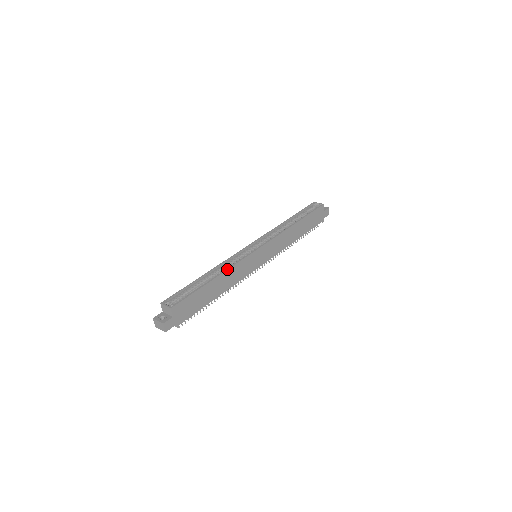
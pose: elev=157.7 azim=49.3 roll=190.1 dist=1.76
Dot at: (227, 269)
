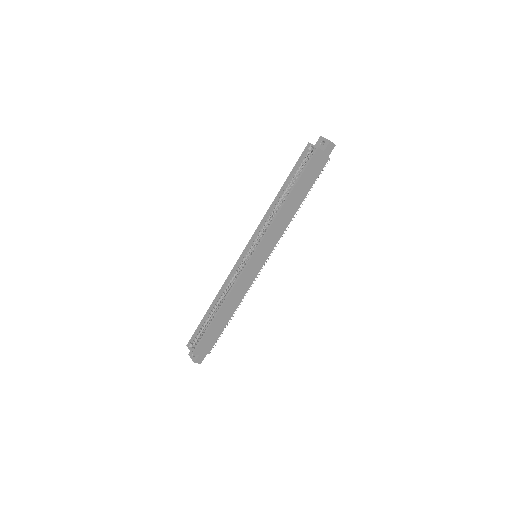
Dot at: (226, 297)
